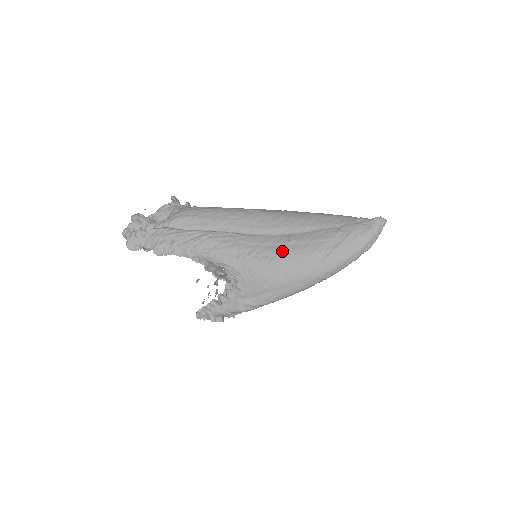
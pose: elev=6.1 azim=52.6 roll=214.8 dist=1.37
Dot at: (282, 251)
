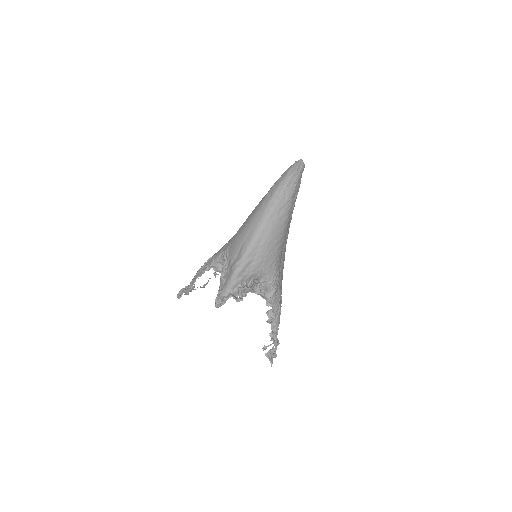
Dot at: occluded
